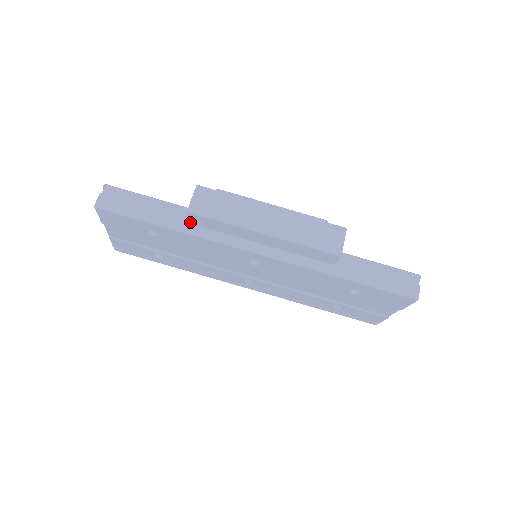
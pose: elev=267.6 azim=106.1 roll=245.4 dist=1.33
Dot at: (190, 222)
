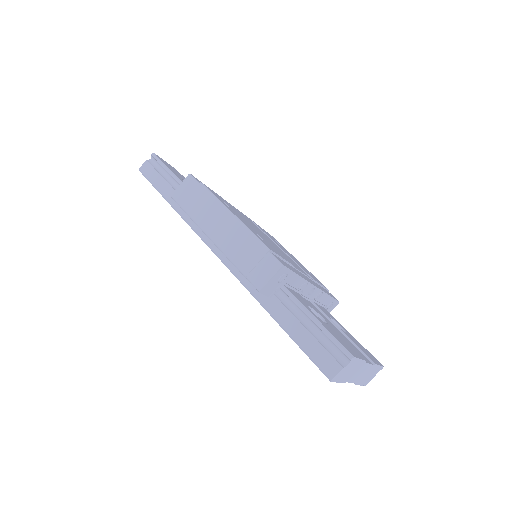
Dot at: occluded
